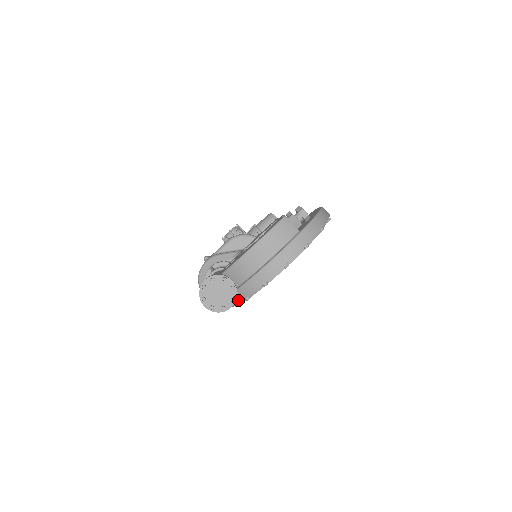
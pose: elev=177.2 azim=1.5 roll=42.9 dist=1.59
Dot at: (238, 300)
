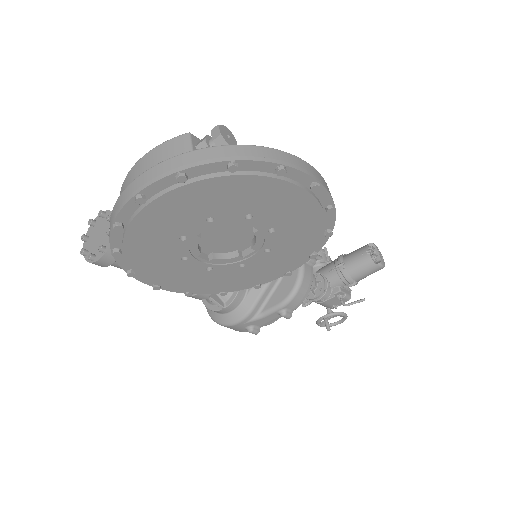
Dot at: occluded
